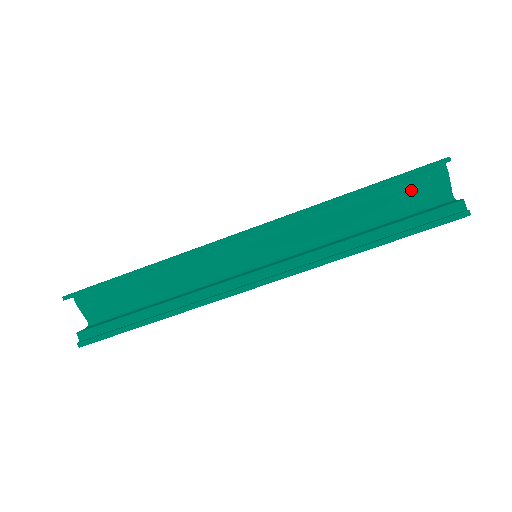
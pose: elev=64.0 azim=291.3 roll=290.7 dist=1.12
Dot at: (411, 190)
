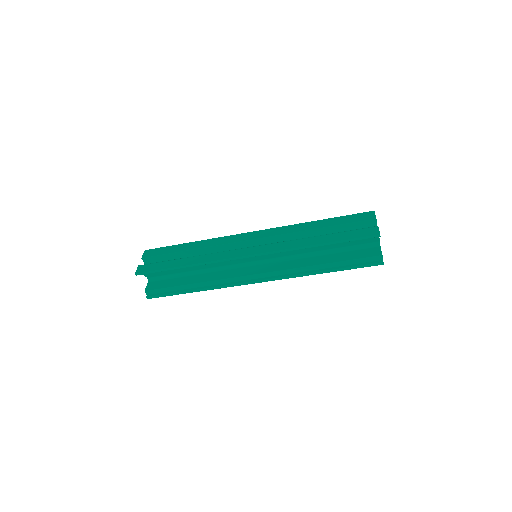
Dot at: occluded
